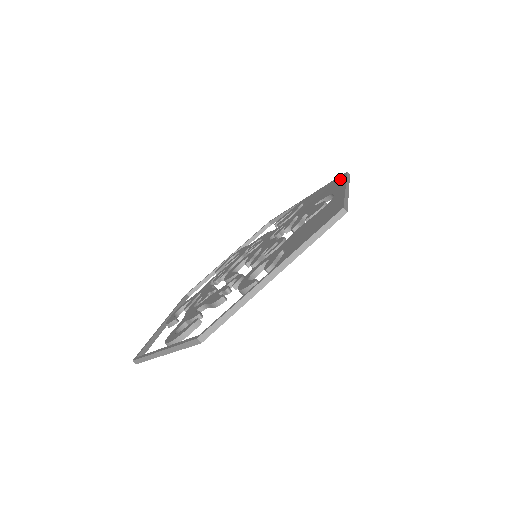
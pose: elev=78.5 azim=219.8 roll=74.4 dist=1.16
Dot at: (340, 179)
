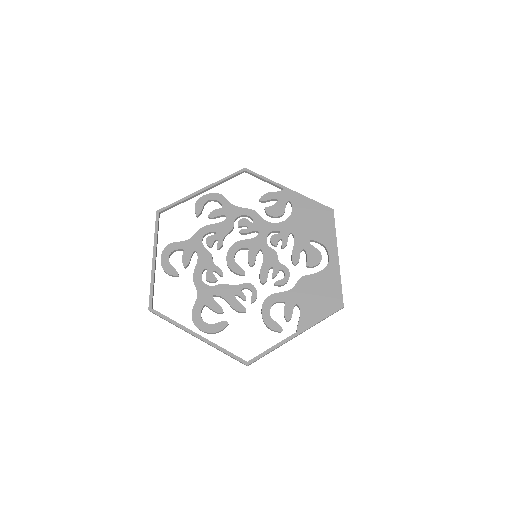
Dot at: (329, 220)
